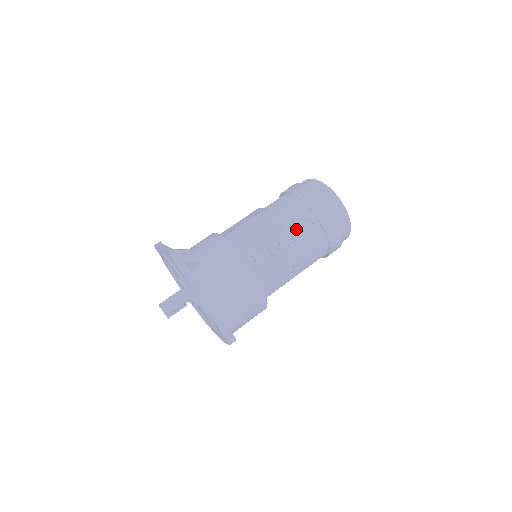
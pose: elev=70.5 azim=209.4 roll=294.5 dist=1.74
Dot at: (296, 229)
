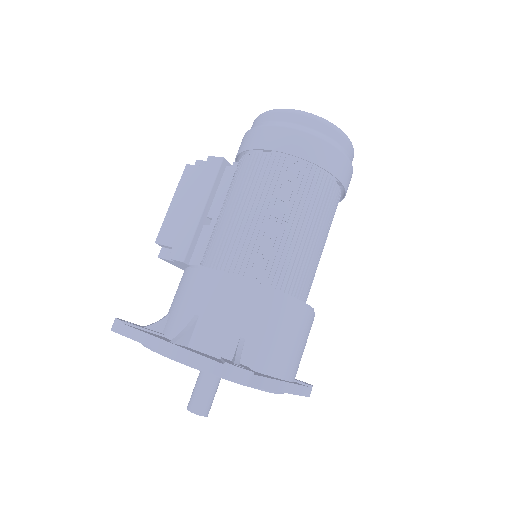
Dot at: (319, 208)
